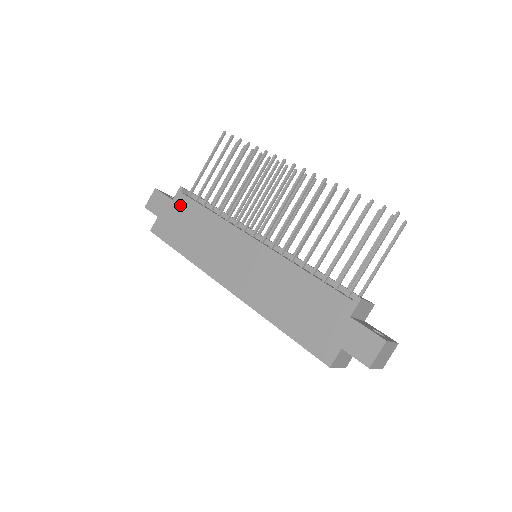
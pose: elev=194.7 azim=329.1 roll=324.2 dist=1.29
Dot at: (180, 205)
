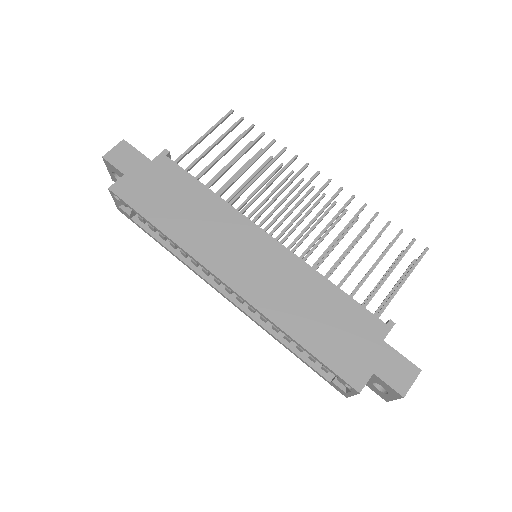
Dot at: (163, 170)
